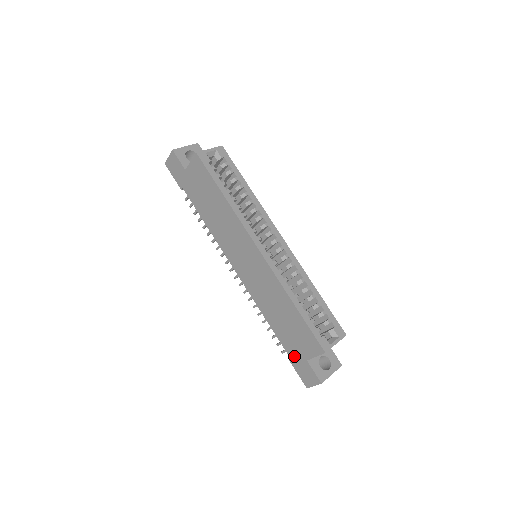
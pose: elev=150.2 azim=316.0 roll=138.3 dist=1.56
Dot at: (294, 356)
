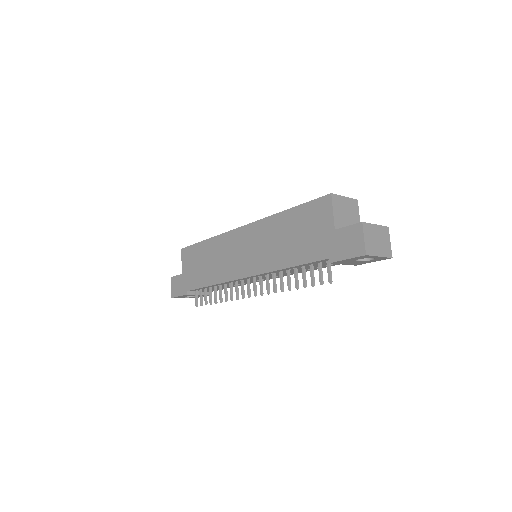
Dot at: (328, 249)
